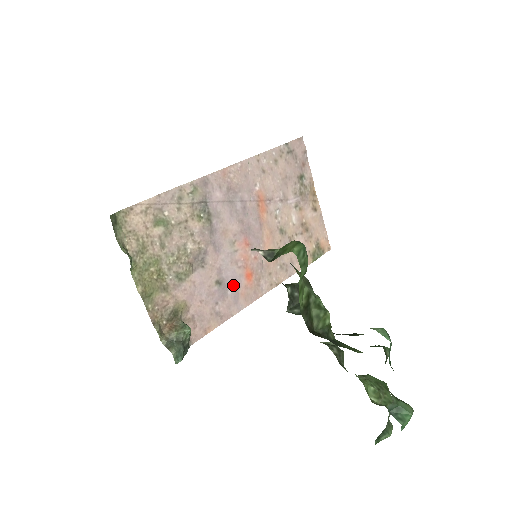
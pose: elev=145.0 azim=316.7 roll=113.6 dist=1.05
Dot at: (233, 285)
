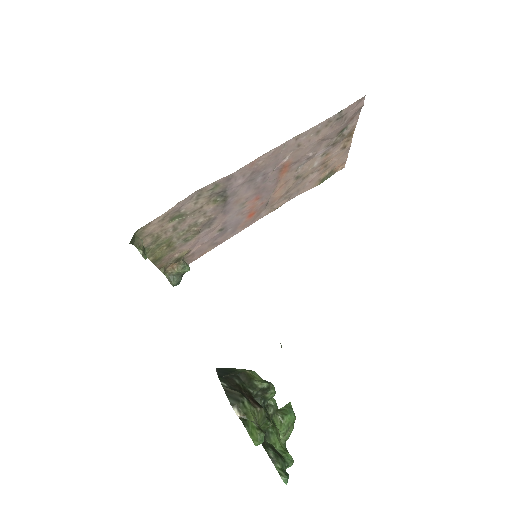
Dot at: (234, 225)
